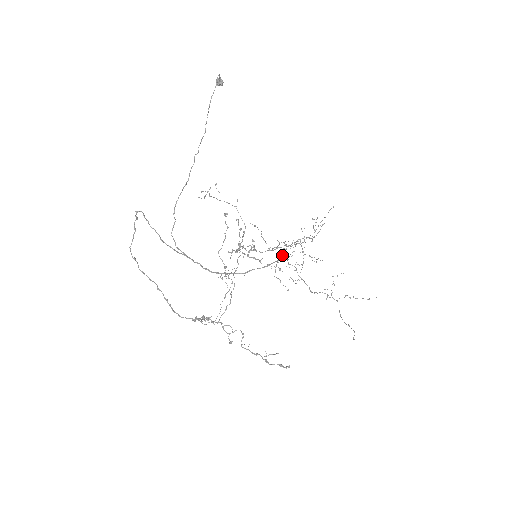
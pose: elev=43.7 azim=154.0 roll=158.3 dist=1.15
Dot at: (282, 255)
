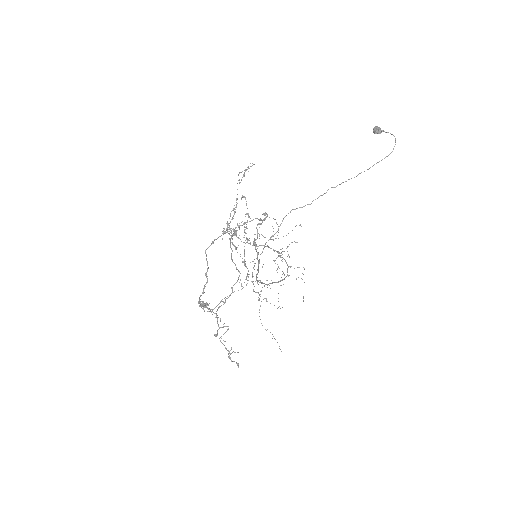
Dot at: (287, 274)
